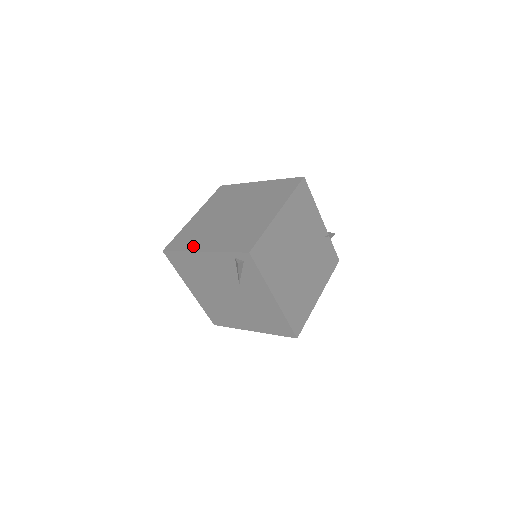
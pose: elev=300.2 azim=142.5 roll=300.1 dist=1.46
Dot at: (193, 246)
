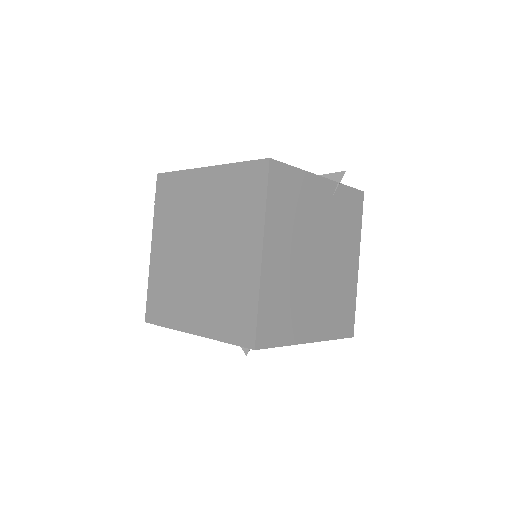
Dot at: (177, 320)
